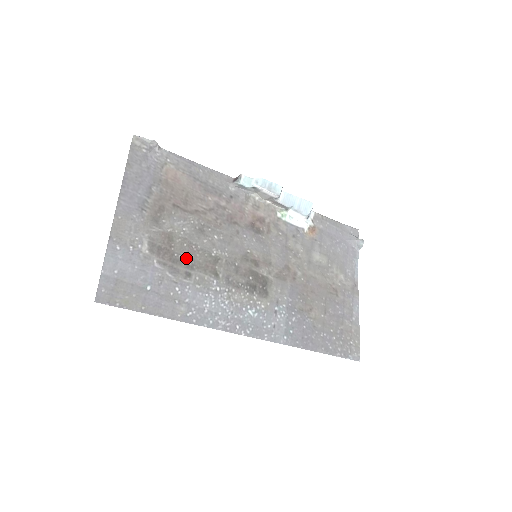
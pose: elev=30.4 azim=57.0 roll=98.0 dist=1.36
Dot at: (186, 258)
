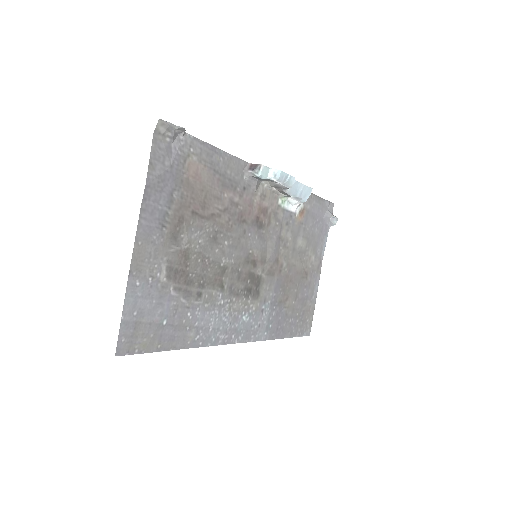
Dot at: (199, 276)
